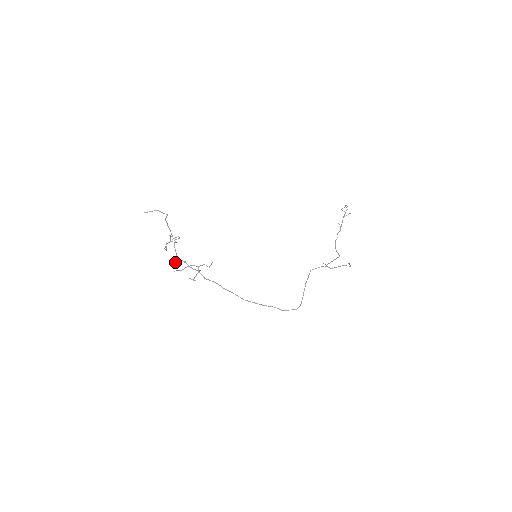
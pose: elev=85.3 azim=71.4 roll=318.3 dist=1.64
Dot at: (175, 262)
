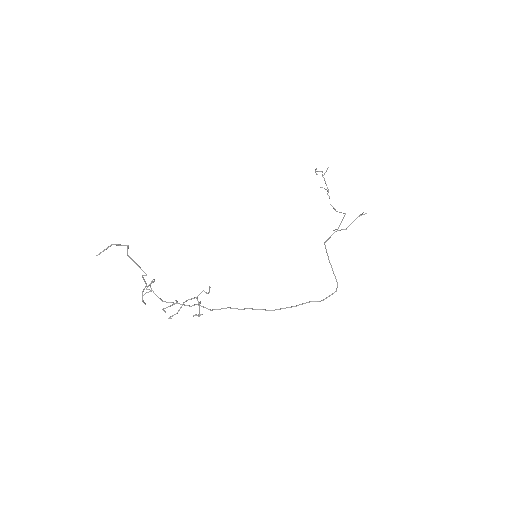
Dot at: occluded
